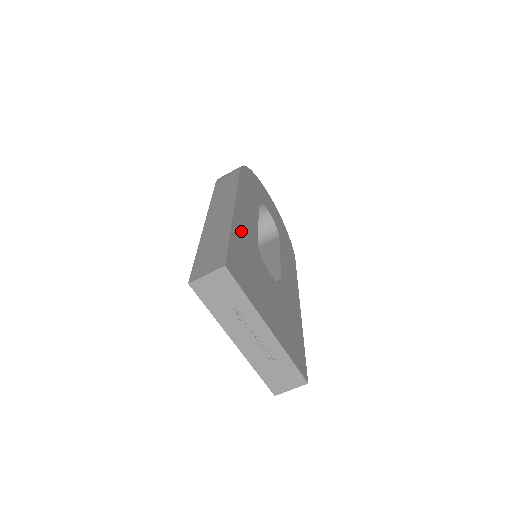
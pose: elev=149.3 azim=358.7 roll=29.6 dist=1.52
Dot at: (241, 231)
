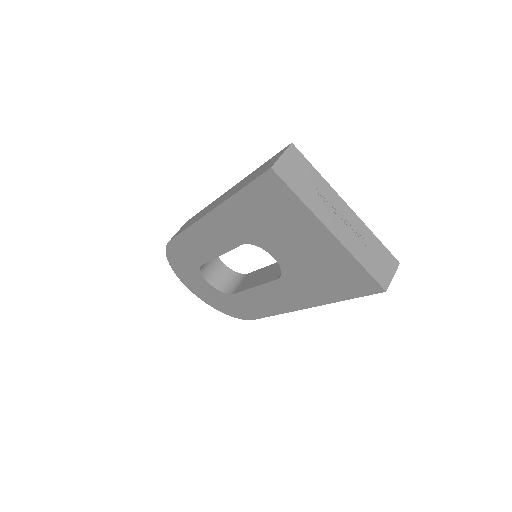
Dot at: occluded
